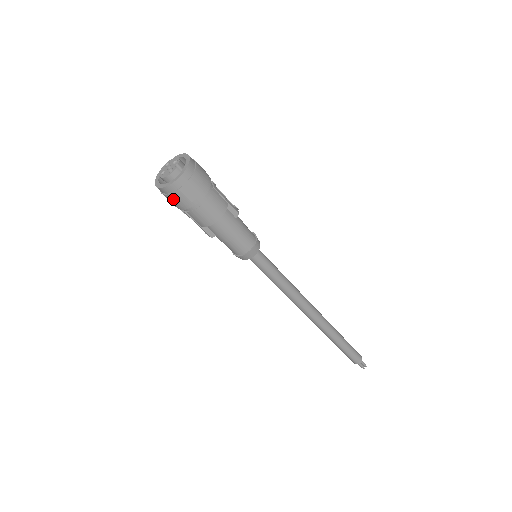
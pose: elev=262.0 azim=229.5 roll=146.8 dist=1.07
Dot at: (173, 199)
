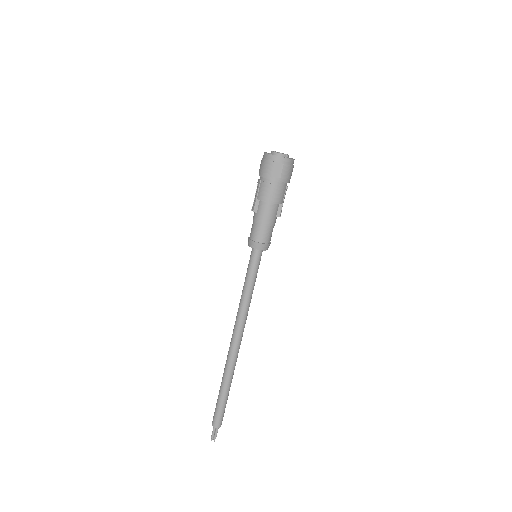
Dot at: (266, 165)
